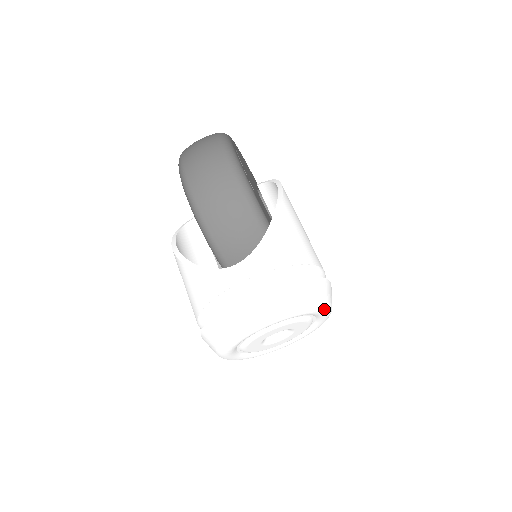
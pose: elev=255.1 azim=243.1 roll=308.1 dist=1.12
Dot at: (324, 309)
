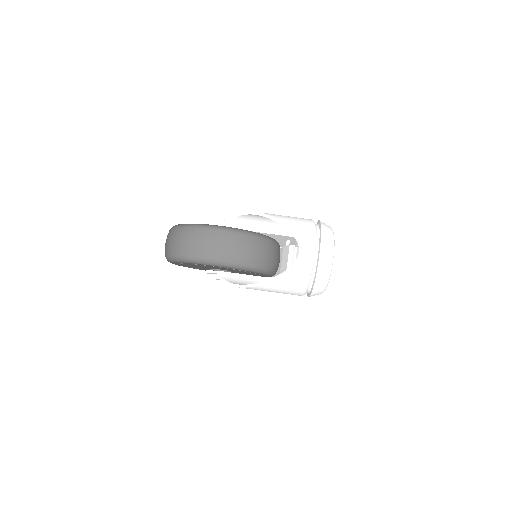
Dot at: occluded
